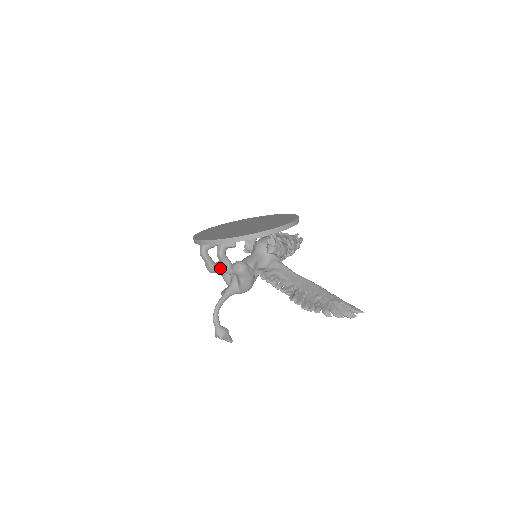
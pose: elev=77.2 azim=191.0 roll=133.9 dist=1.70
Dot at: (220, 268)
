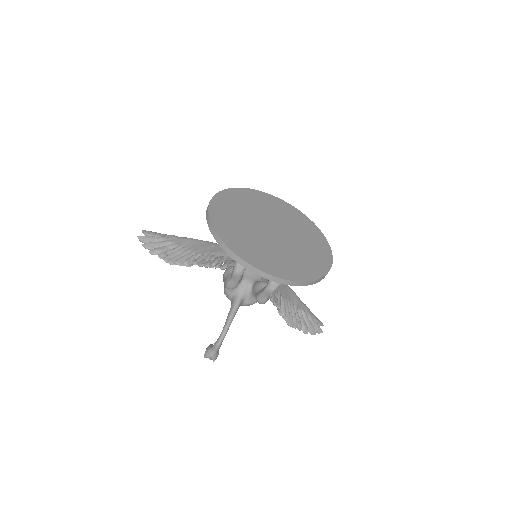
Dot at: occluded
